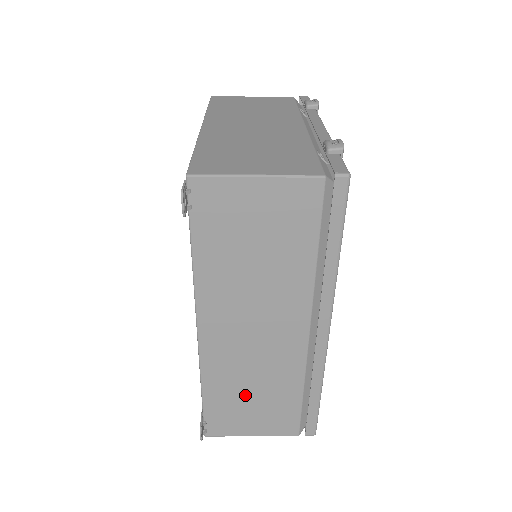
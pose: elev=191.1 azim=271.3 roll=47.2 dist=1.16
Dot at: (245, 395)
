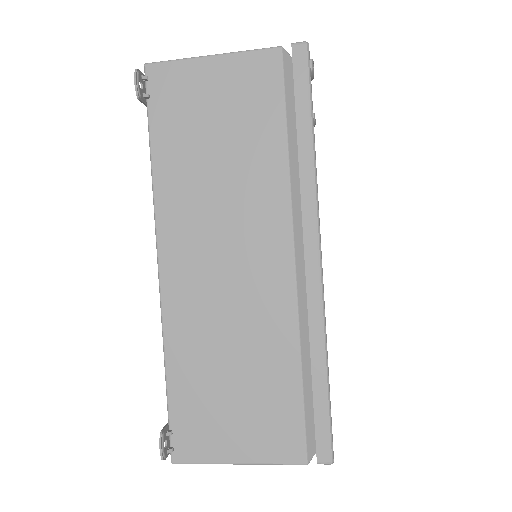
Dot at: (222, 376)
